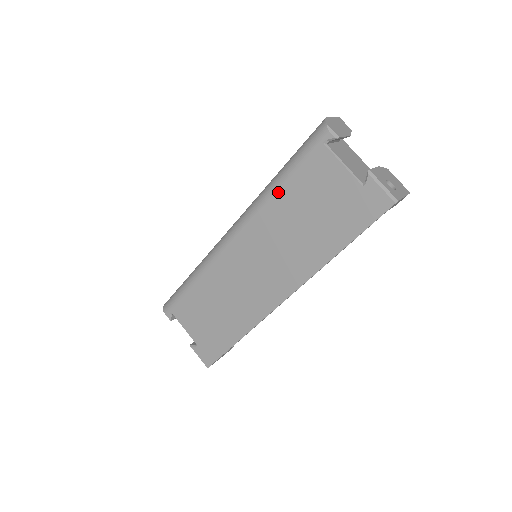
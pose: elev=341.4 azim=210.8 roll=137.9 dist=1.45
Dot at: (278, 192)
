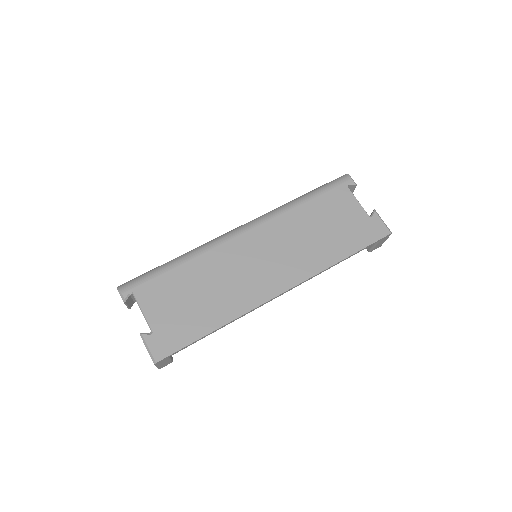
Dot at: (302, 205)
